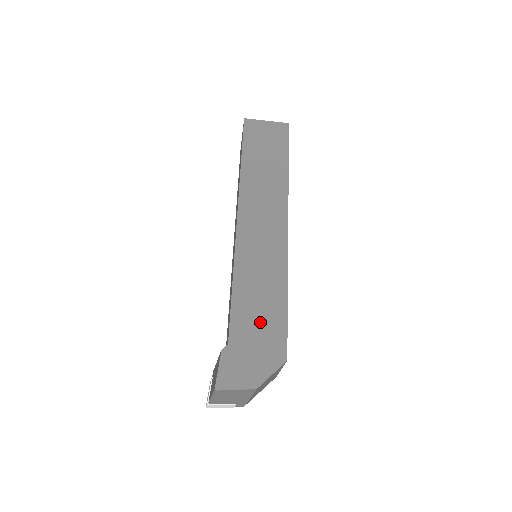
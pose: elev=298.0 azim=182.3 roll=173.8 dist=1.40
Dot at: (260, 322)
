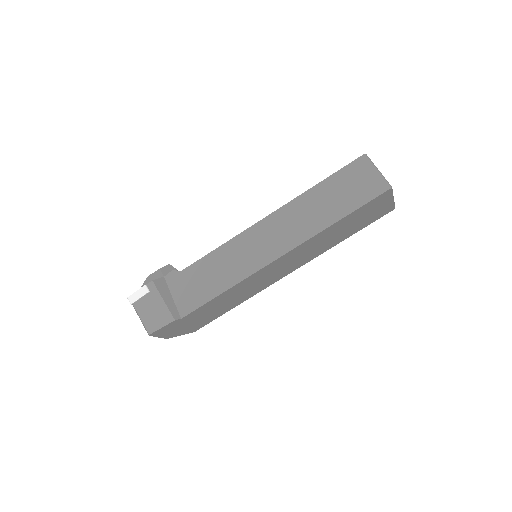
Dot at: (208, 314)
